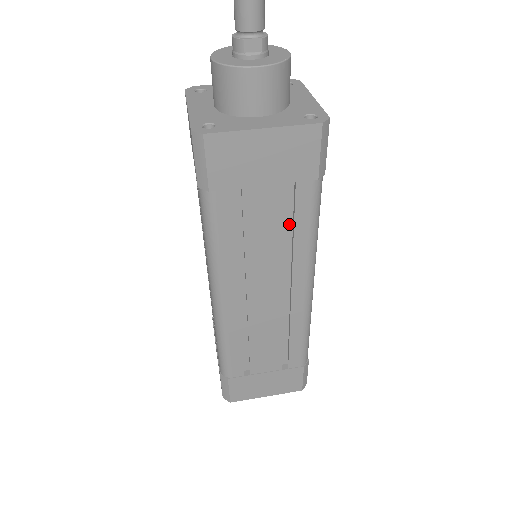
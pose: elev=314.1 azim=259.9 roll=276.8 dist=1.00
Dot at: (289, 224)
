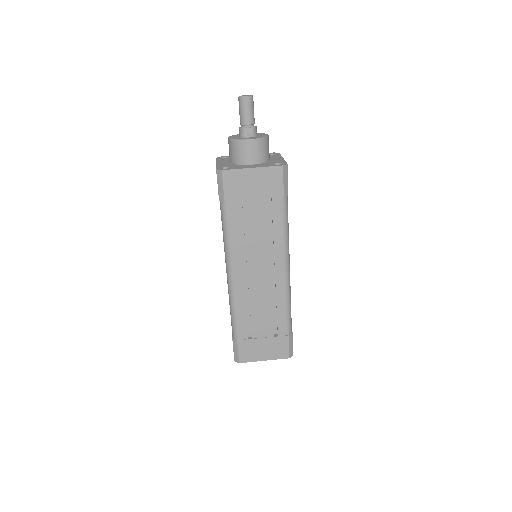
Dot at: (271, 226)
